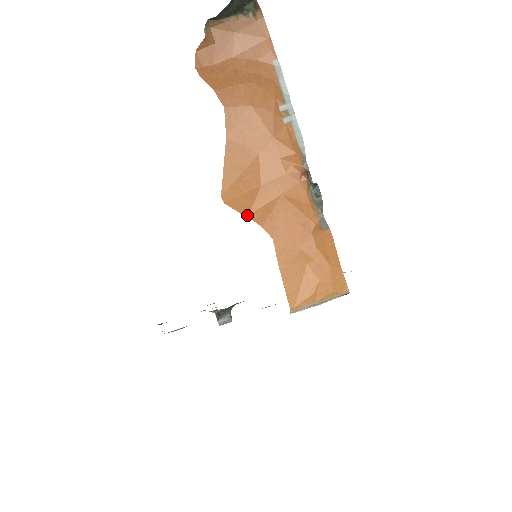
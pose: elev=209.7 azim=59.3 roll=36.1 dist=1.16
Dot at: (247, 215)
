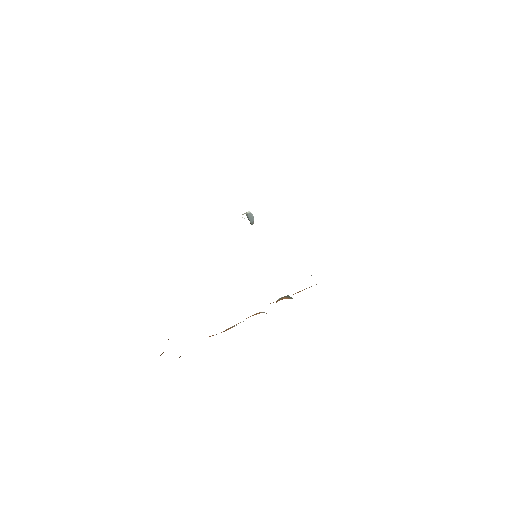
Dot at: occluded
